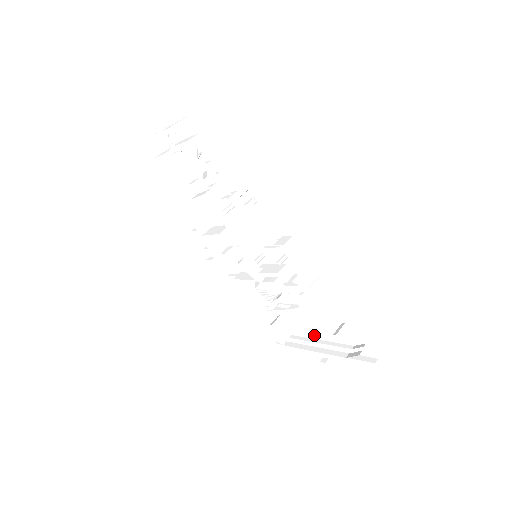
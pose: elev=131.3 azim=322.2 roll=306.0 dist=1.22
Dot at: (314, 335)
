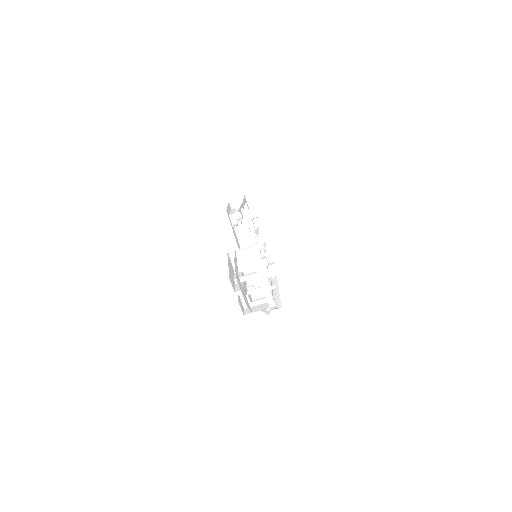
Dot at: occluded
